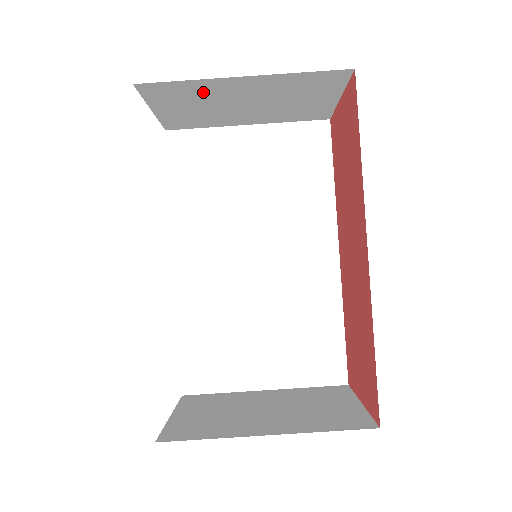
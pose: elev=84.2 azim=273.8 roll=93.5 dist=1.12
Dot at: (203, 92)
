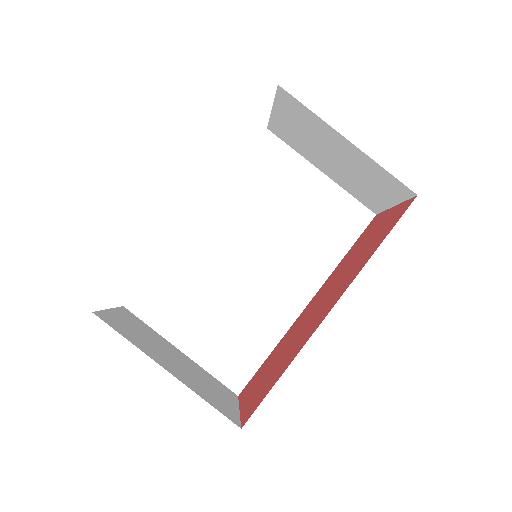
Dot at: (315, 127)
